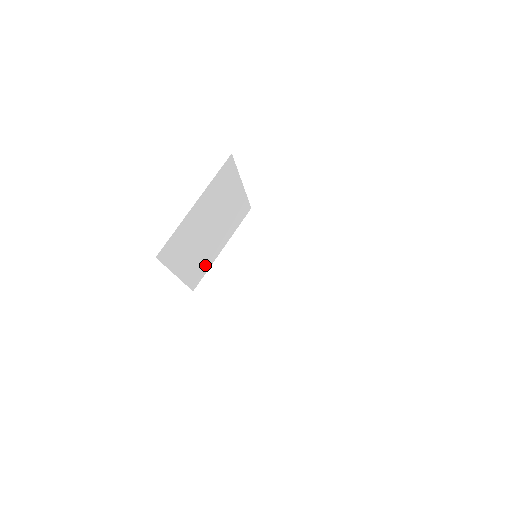
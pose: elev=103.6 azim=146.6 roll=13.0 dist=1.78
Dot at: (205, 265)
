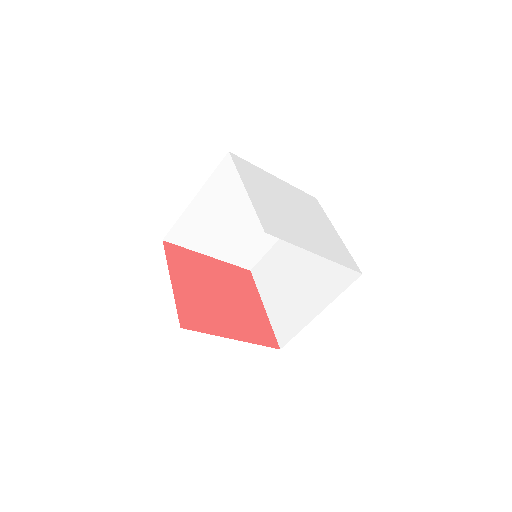
Dot at: (257, 249)
